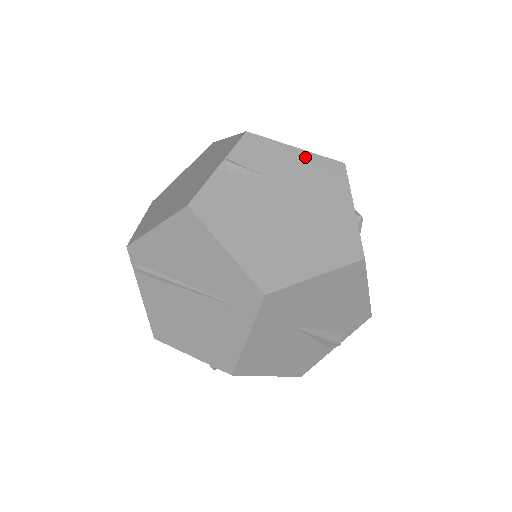
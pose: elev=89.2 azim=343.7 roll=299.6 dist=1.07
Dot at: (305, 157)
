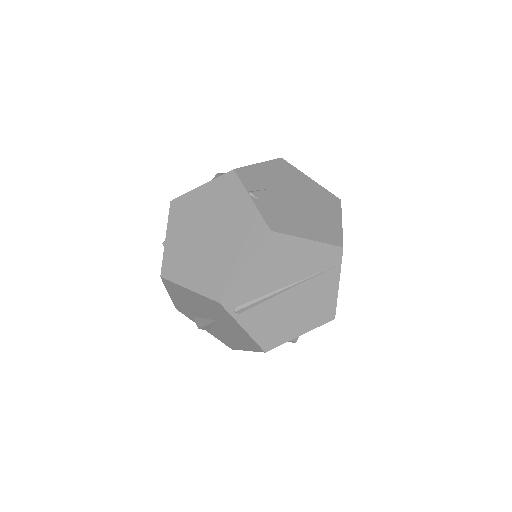
Dot at: (268, 166)
